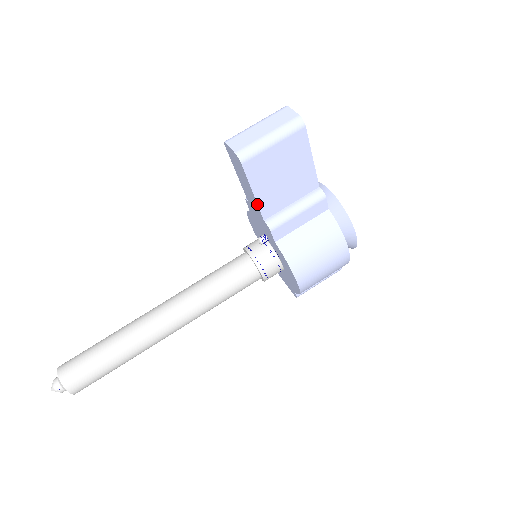
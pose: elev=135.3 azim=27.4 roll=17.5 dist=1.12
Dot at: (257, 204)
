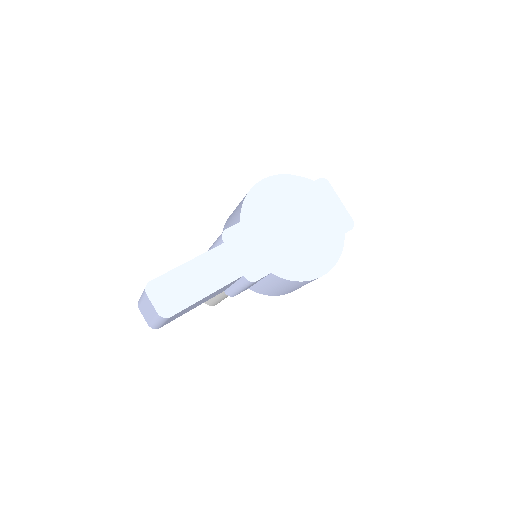
Dot at: occluded
